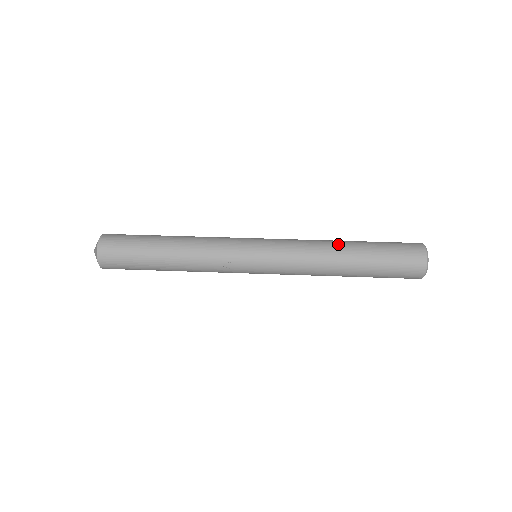
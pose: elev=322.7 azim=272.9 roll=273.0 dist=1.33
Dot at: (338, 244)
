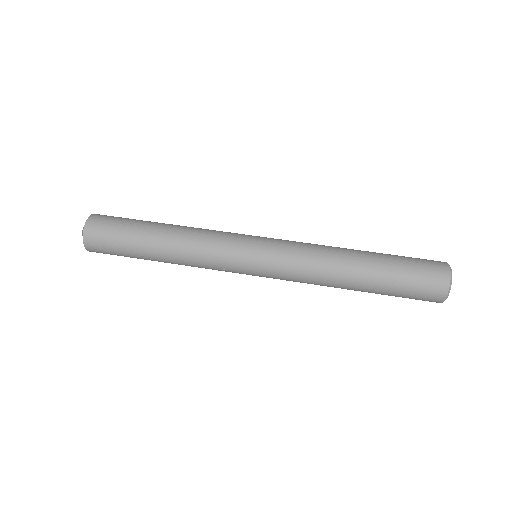
Dot at: (349, 257)
